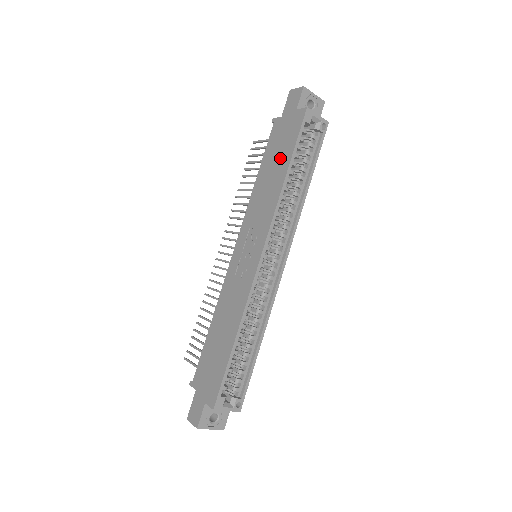
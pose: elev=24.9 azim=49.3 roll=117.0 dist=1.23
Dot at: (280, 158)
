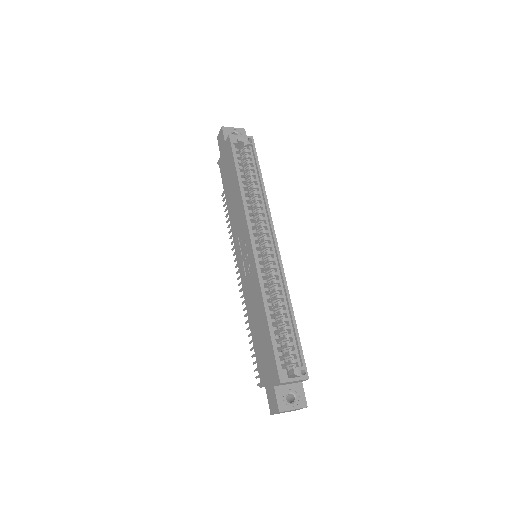
Dot at: (231, 177)
